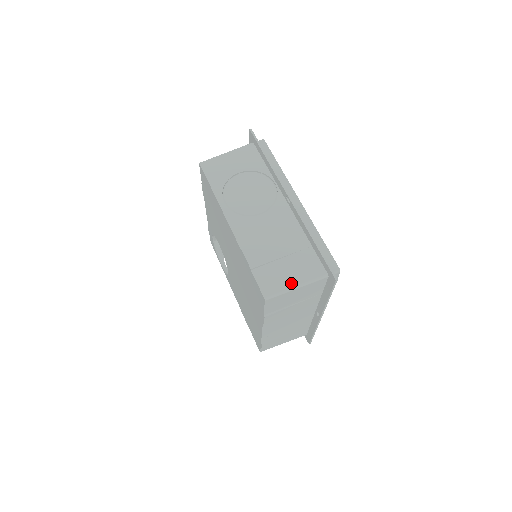
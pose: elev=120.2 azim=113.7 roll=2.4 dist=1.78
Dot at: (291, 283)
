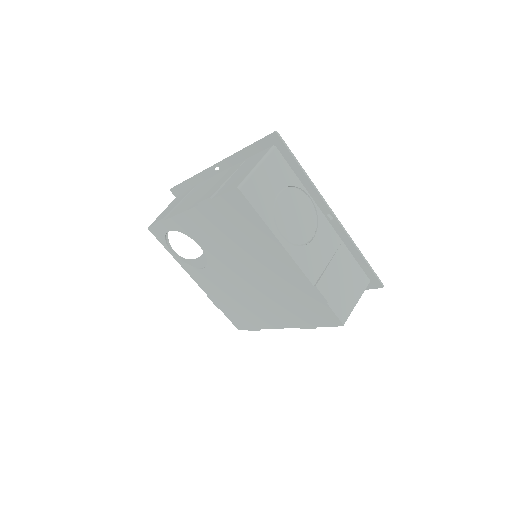
Dot at: (354, 301)
